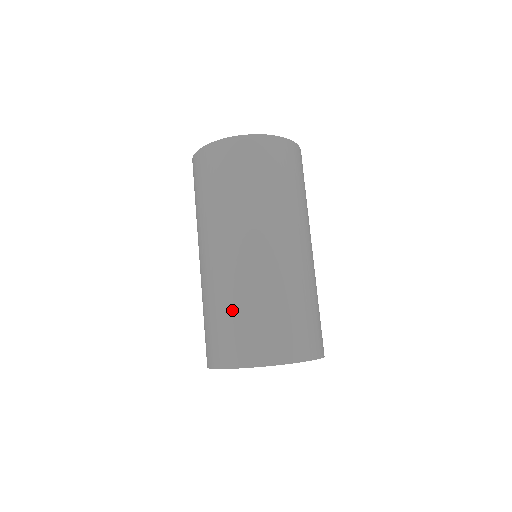
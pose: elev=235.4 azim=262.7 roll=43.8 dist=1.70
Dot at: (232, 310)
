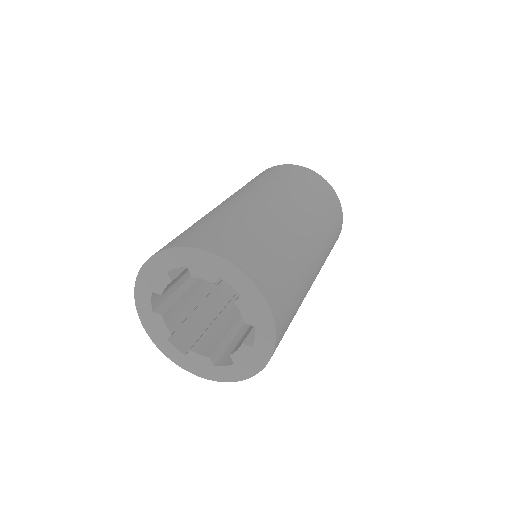
Dot at: (245, 225)
